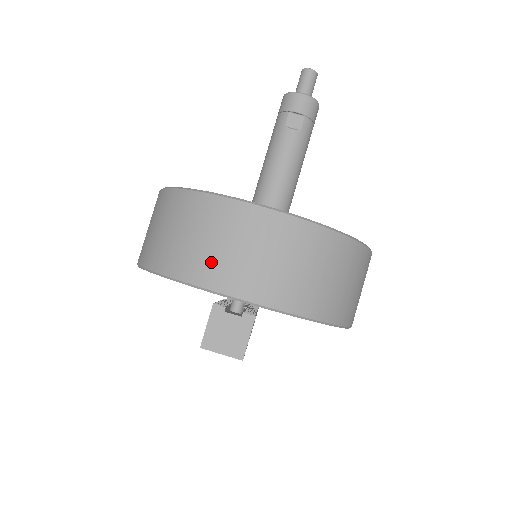
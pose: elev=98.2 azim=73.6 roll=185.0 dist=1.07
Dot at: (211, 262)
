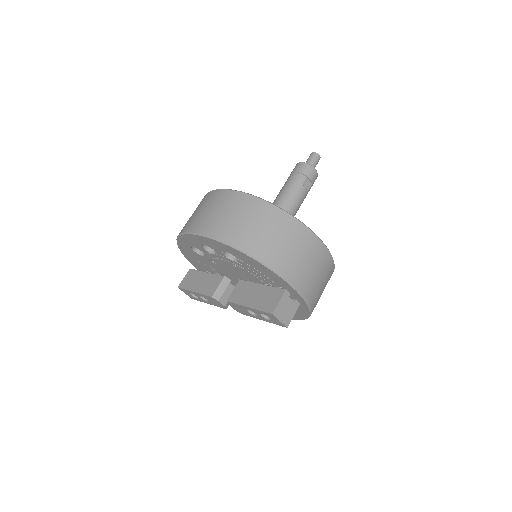
Dot at: (293, 264)
